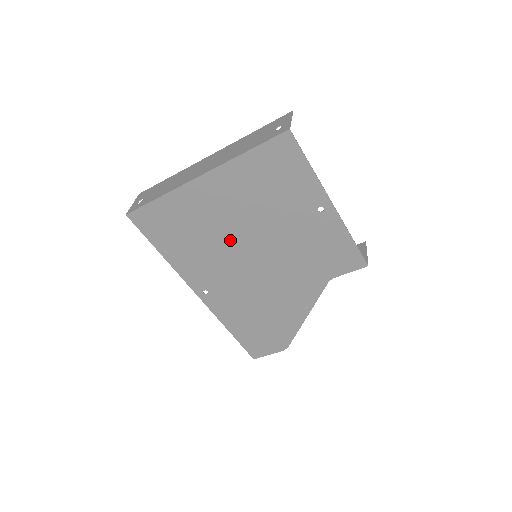
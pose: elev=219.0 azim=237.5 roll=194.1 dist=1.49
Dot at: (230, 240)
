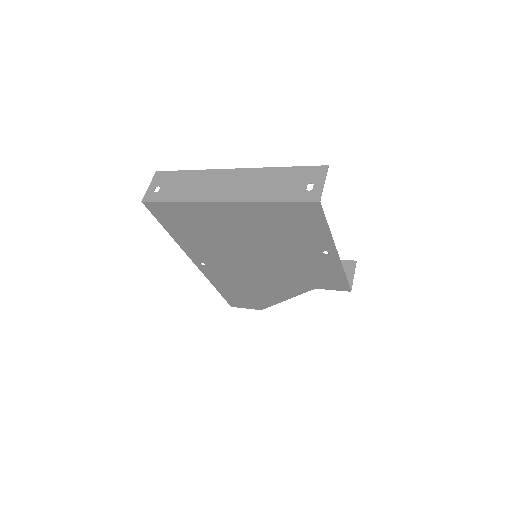
Dot at: (236, 244)
